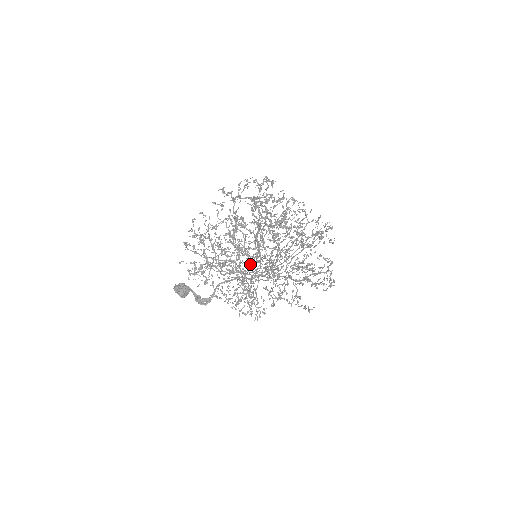
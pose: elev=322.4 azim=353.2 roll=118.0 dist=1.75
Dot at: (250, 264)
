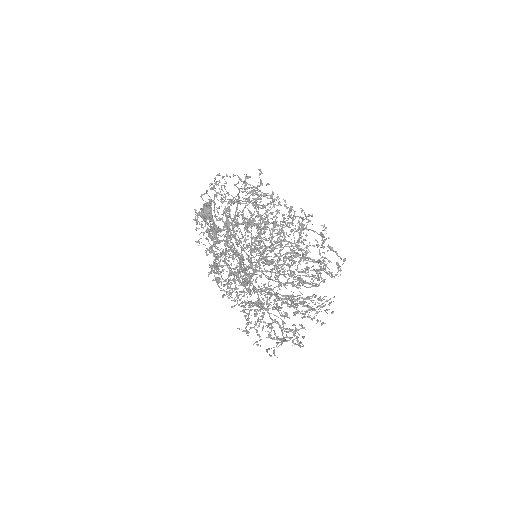
Dot at: (217, 265)
